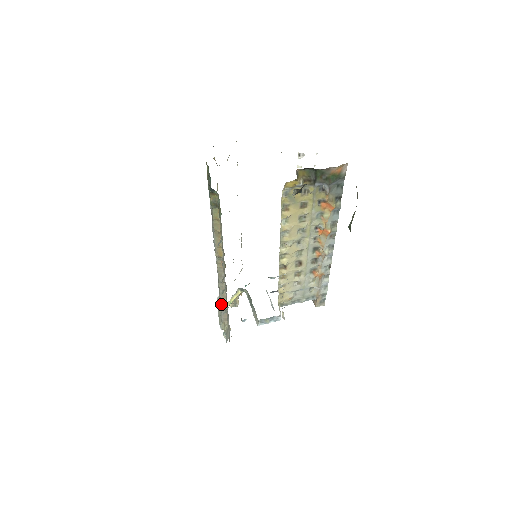
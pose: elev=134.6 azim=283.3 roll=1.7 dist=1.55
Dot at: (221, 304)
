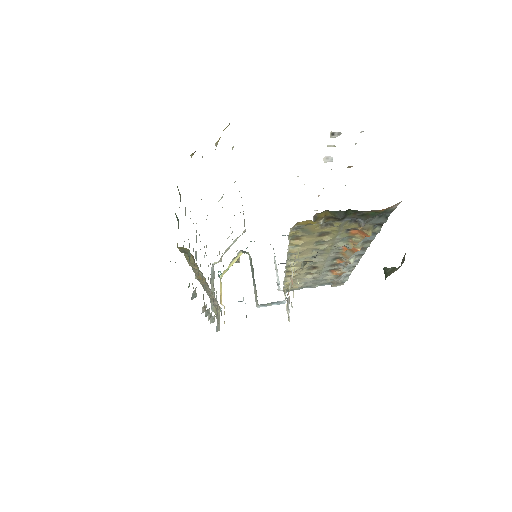
Dot at: occluded
